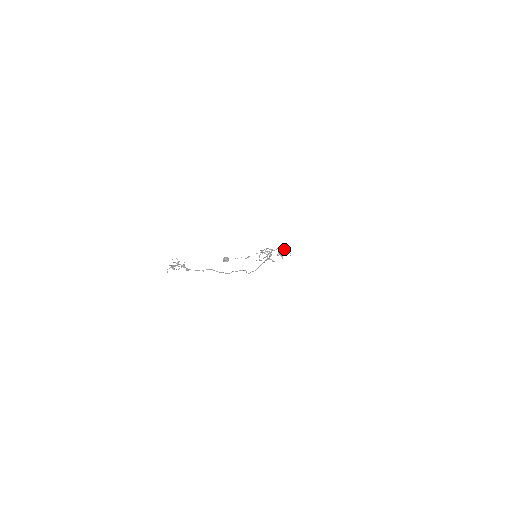
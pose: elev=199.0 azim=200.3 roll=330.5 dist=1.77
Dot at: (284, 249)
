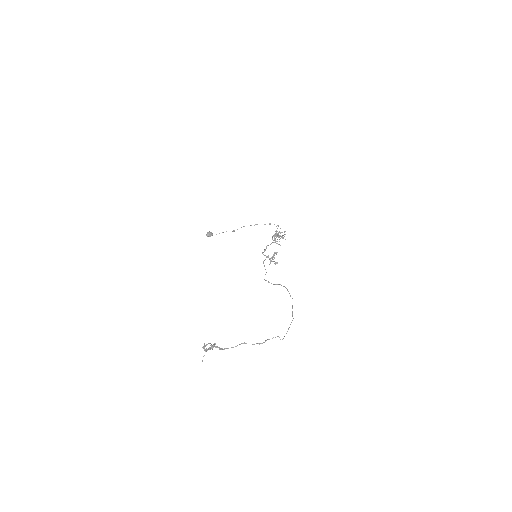
Dot at: occluded
